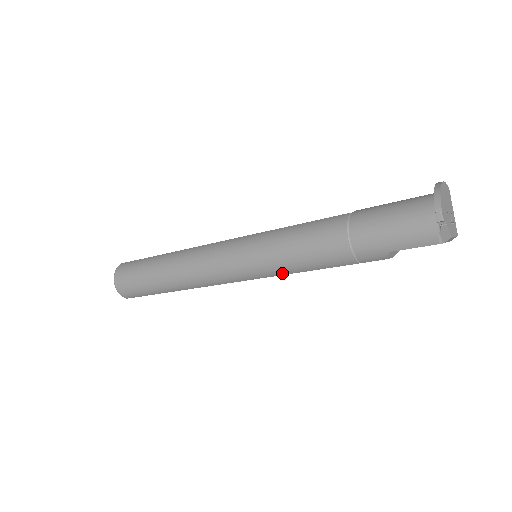
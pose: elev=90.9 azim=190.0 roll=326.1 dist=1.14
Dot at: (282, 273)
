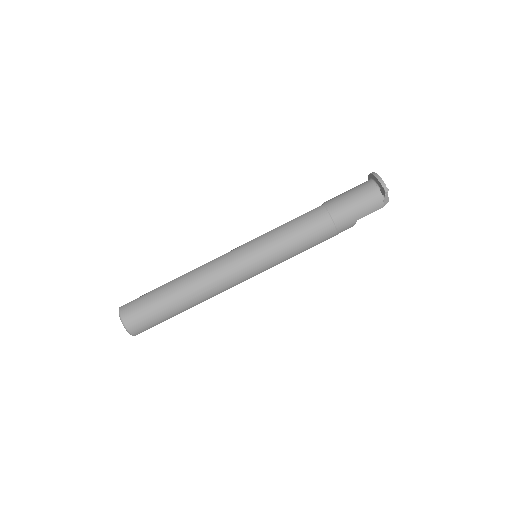
Dot at: (286, 259)
